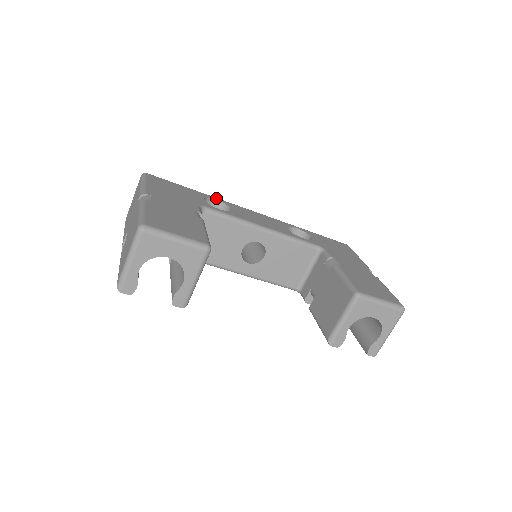
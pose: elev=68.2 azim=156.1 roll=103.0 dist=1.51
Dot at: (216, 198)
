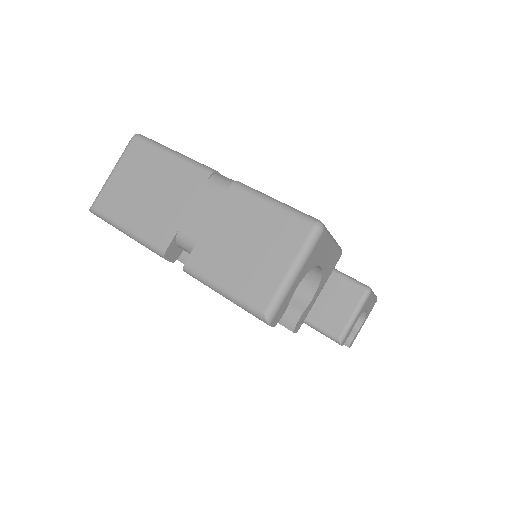
Dot at: occluded
